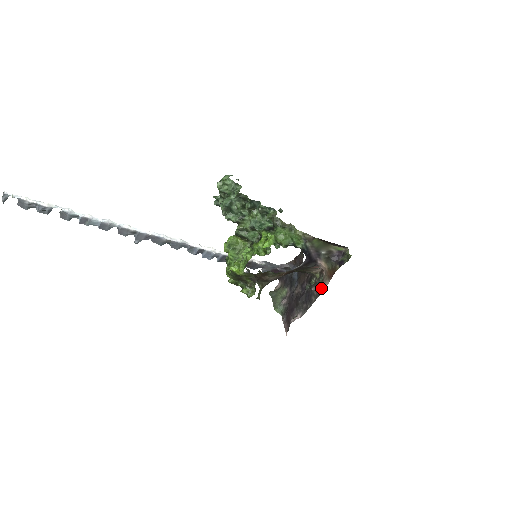
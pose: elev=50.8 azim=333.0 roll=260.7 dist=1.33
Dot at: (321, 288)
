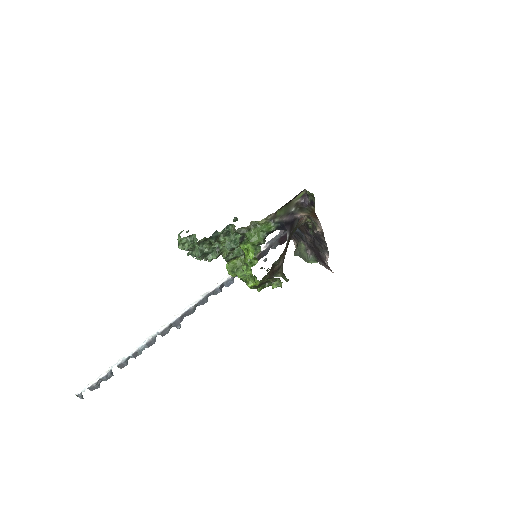
Dot at: (319, 228)
